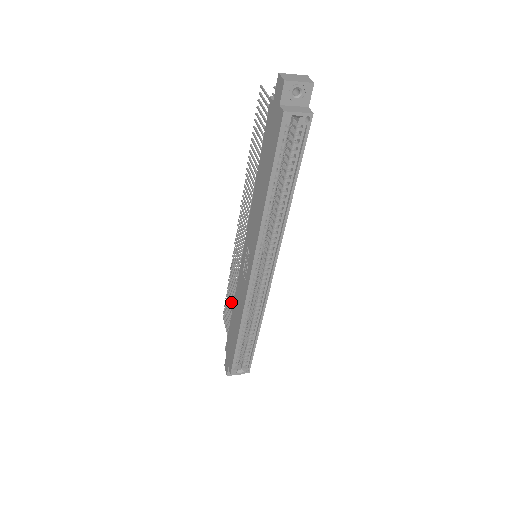
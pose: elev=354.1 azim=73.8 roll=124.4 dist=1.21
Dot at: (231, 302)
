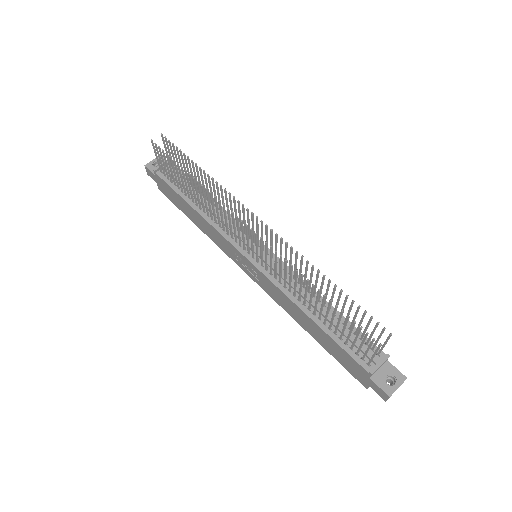
Dot at: (186, 186)
